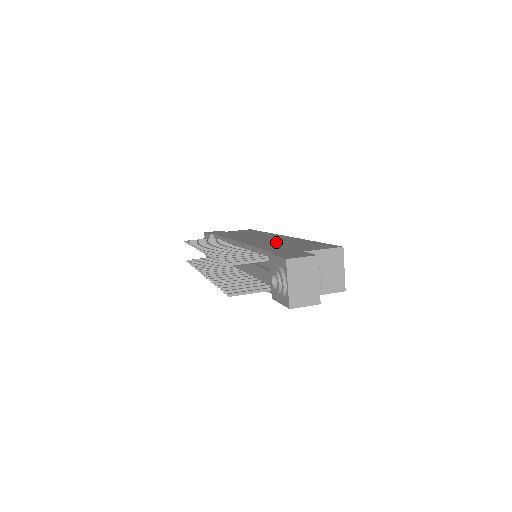
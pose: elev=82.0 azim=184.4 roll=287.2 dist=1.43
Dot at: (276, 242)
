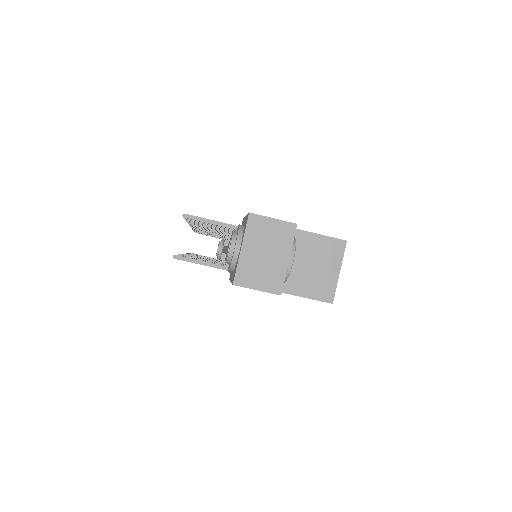
Dot at: occluded
